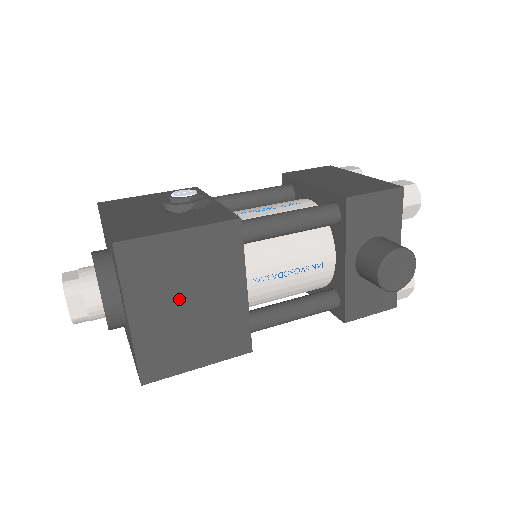
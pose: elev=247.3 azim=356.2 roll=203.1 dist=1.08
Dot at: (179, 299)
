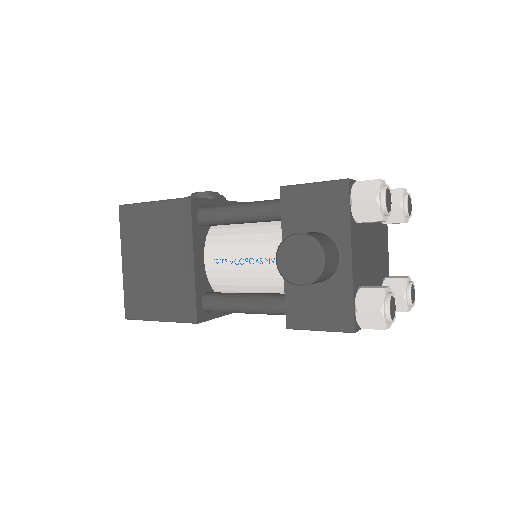
Dot at: (150, 255)
